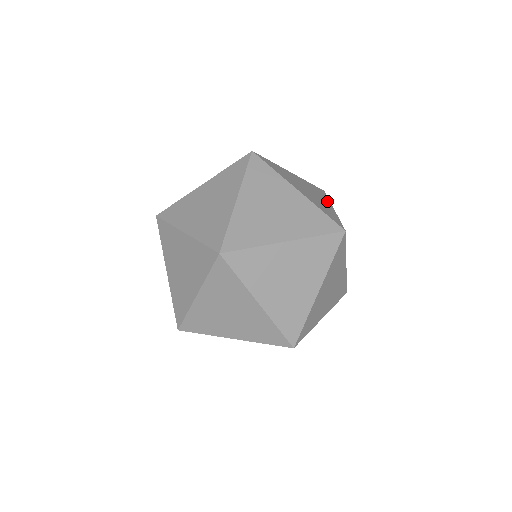
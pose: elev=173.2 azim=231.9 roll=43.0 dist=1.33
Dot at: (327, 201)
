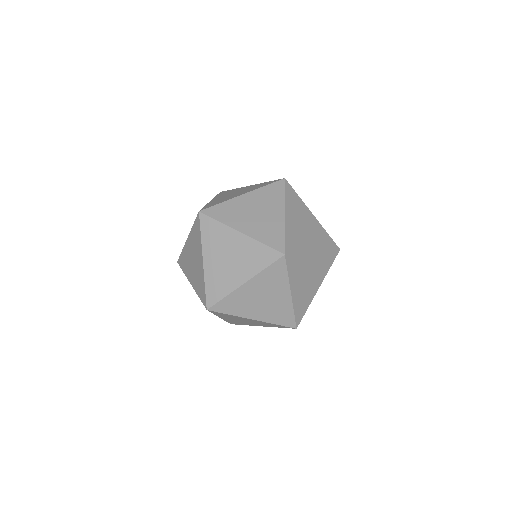
Dot at: (305, 208)
